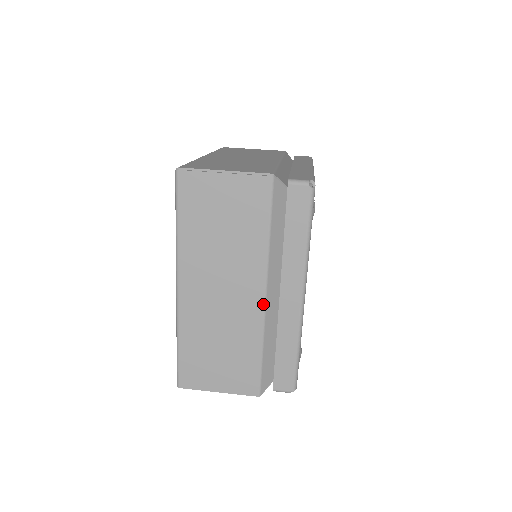
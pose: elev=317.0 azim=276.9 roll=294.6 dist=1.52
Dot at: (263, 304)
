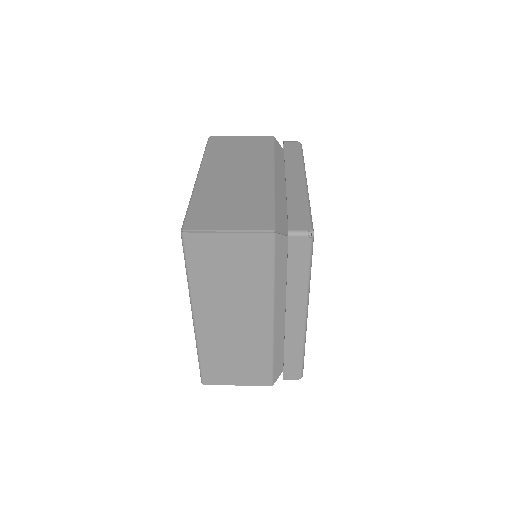
Dot at: (272, 178)
